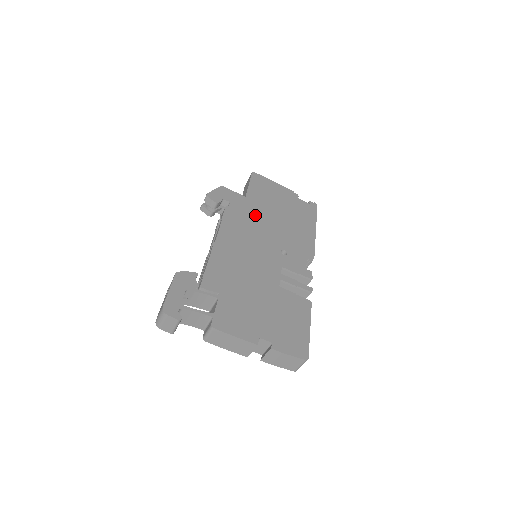
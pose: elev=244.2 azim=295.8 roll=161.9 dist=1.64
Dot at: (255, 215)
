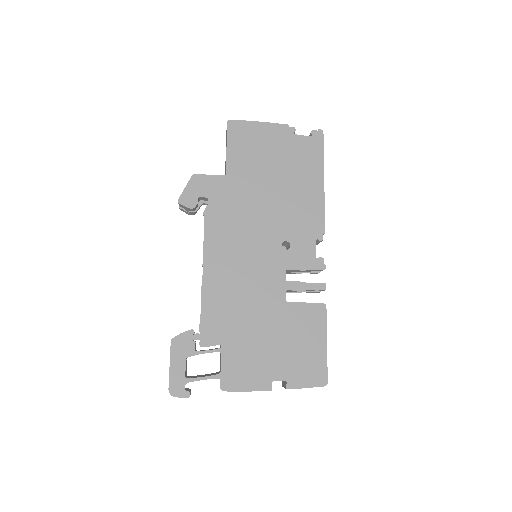
Dot at: (242, 202)
